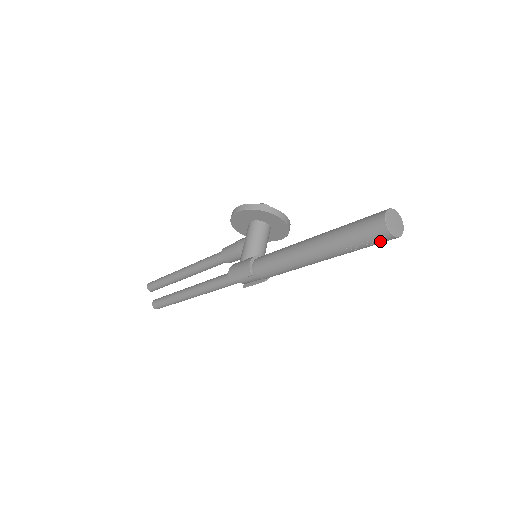
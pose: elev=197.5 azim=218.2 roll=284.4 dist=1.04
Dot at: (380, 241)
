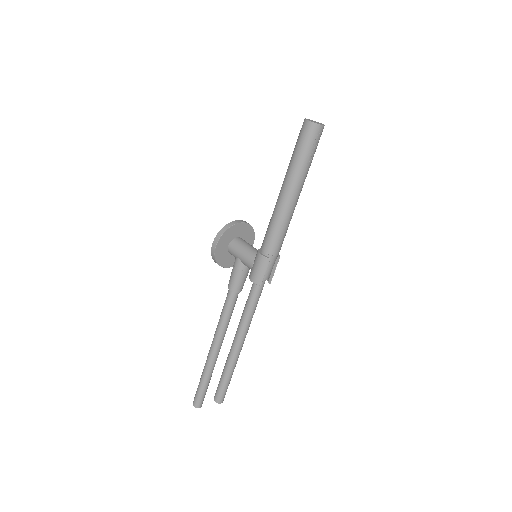
Dot at: (319, 138)
